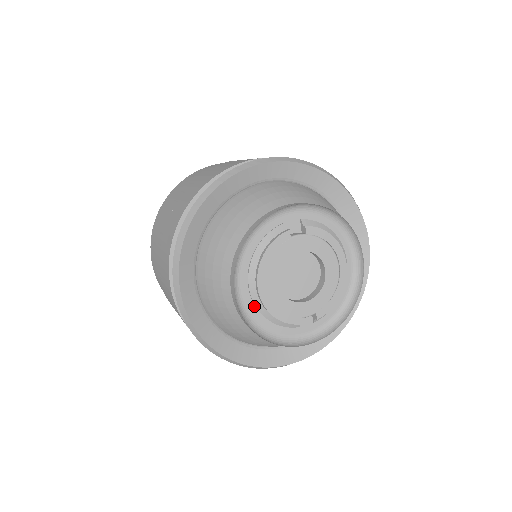
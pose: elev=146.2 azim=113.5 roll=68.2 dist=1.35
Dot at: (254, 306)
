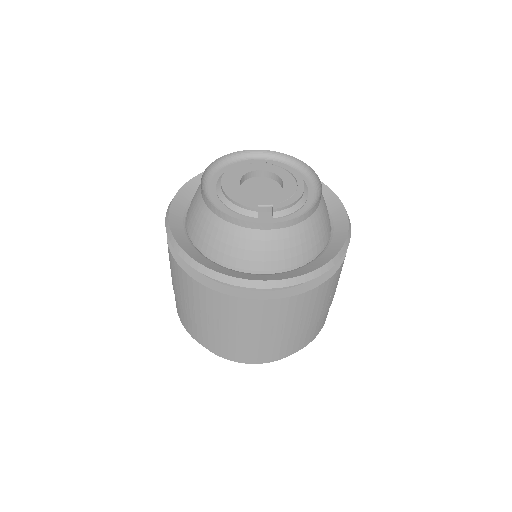
Dot at: (218, 199)
